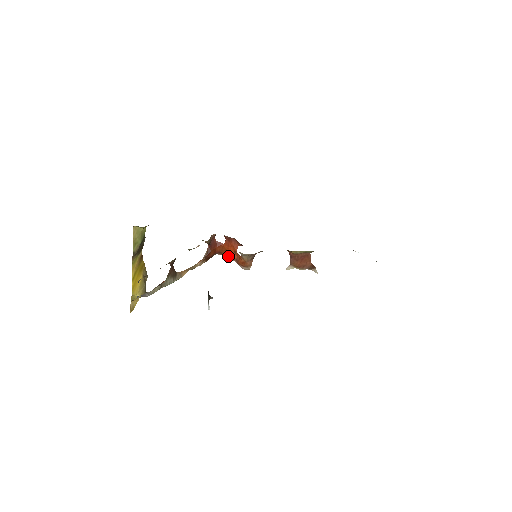
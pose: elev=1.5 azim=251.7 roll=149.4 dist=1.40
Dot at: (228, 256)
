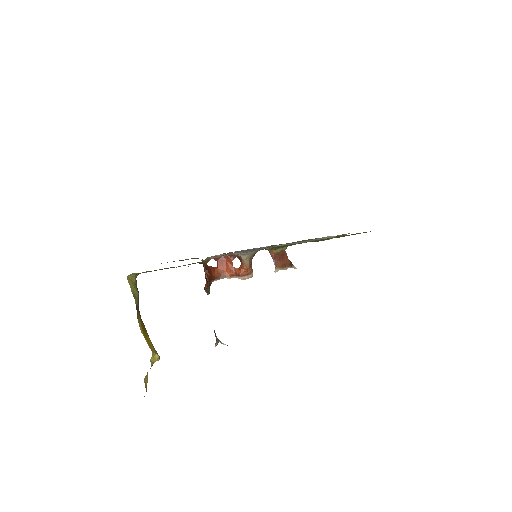
Dot at: (226, 276)
